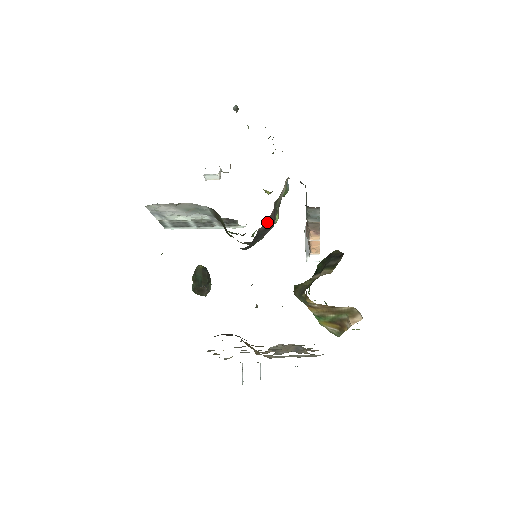
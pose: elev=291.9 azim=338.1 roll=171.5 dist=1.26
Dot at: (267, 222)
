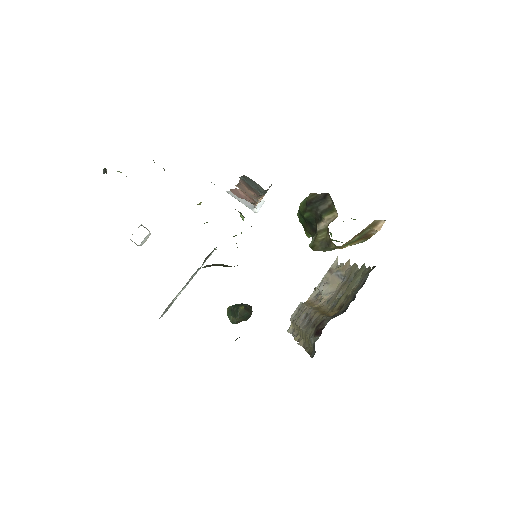
Dot at: occluded
